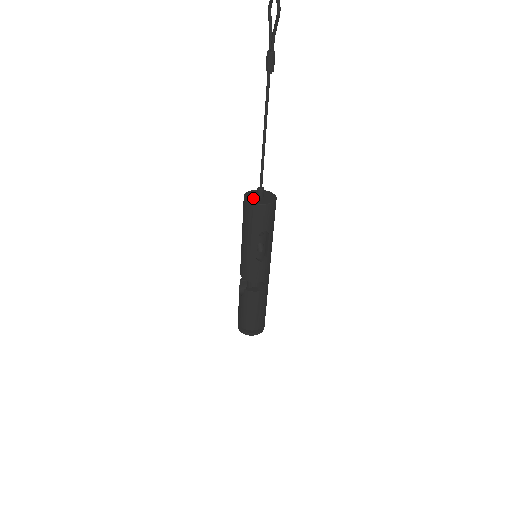
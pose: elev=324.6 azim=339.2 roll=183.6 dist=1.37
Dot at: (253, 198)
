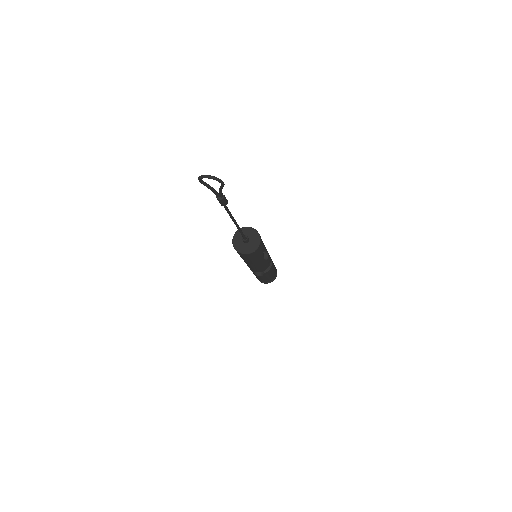
Dot at: (246, 247)
